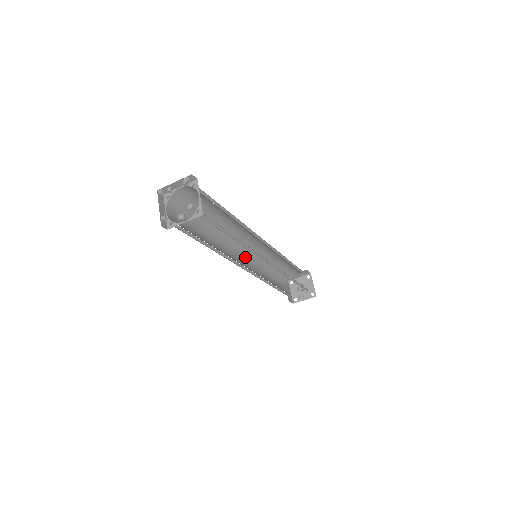
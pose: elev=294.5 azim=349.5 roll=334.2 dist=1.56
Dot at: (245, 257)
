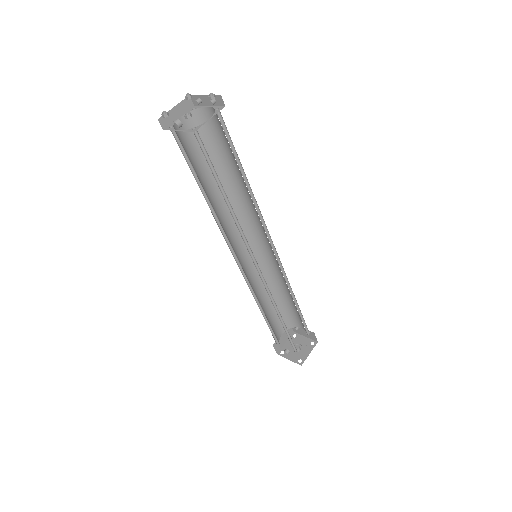
Dot at: occluded
